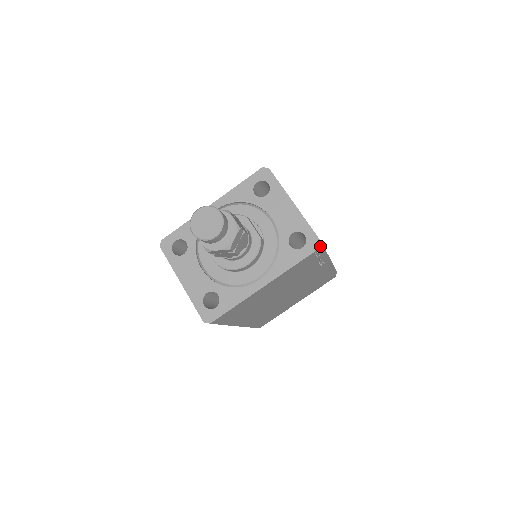
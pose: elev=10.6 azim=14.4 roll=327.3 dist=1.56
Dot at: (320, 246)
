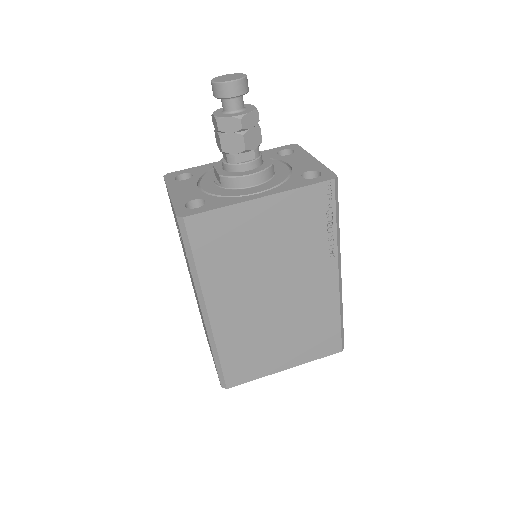
Dot at: (335, 180)
